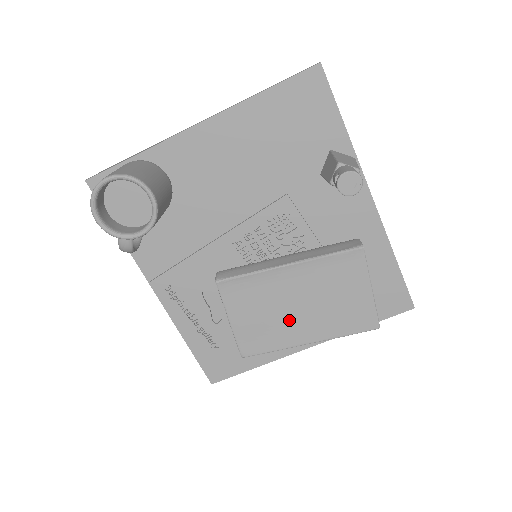
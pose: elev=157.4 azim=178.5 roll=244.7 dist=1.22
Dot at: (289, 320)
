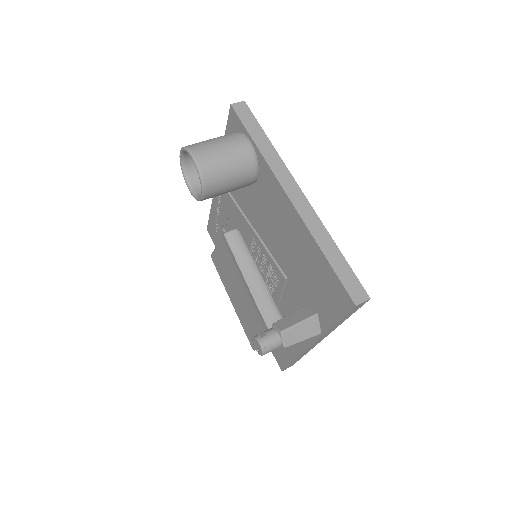
Dot at: (233, 288)
